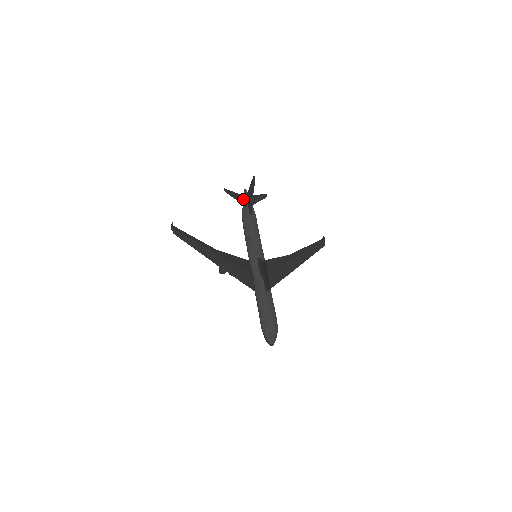
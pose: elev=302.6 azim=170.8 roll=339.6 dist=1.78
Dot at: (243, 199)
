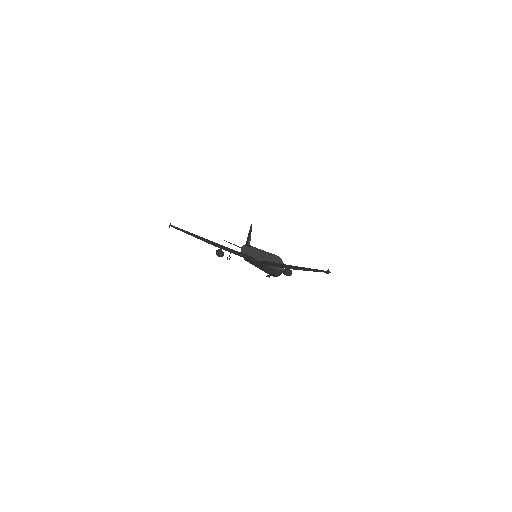
Dot at: occluded
